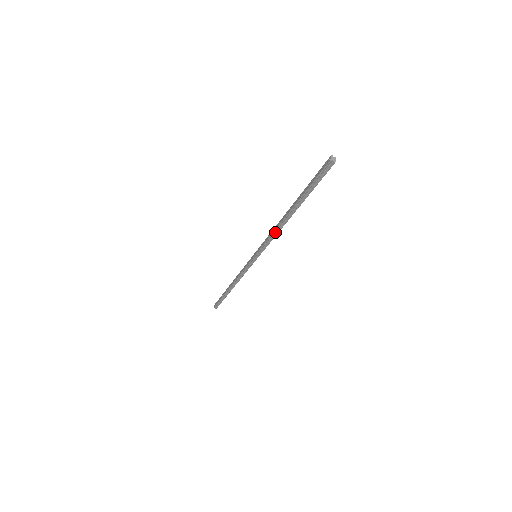
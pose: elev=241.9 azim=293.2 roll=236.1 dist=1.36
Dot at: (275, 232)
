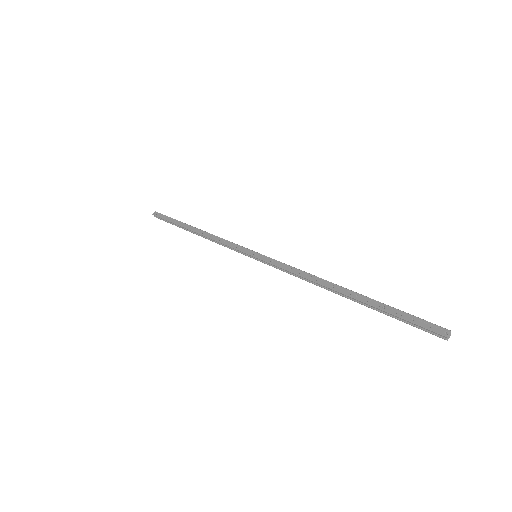
Dot at: (304, 278)
